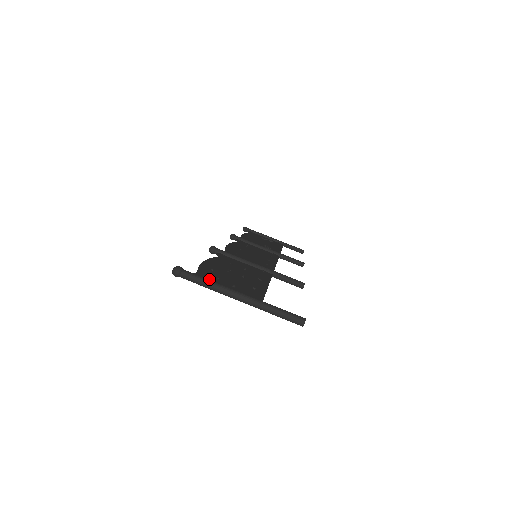
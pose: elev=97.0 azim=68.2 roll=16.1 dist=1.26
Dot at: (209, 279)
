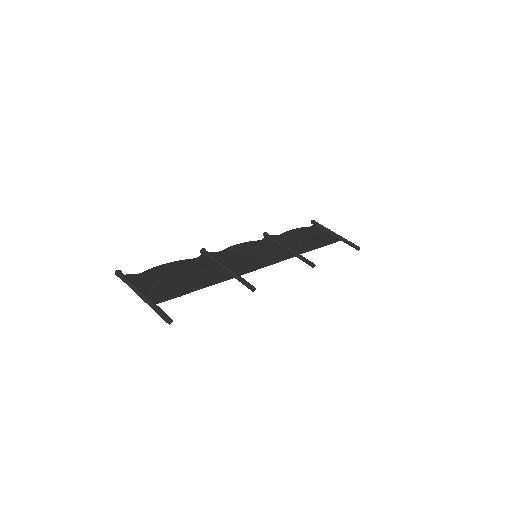
Dot at: (140, 280)
